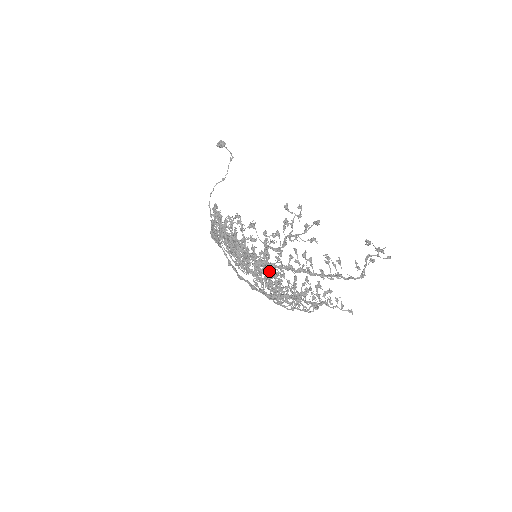
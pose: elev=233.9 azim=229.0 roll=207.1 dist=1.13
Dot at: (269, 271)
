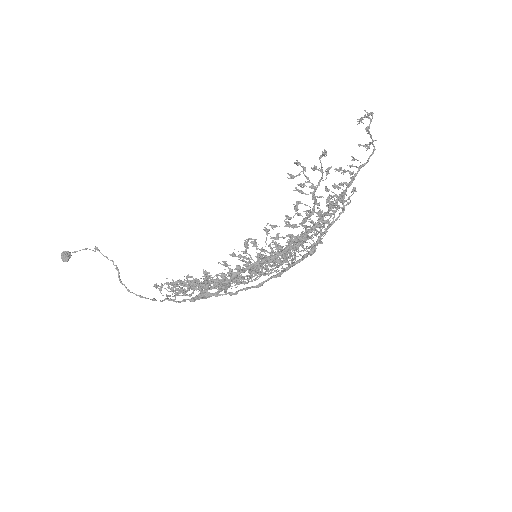
Dot at: (299, 241)
